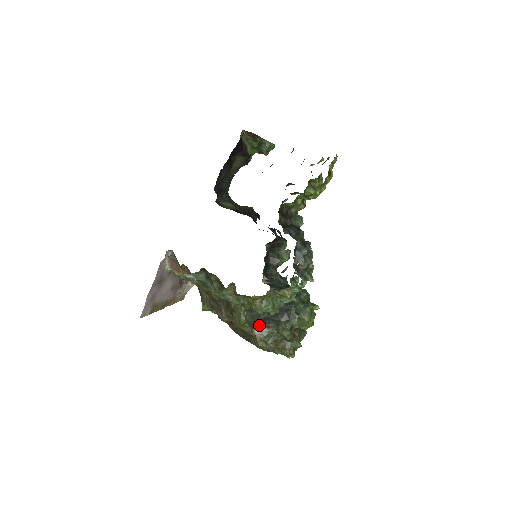
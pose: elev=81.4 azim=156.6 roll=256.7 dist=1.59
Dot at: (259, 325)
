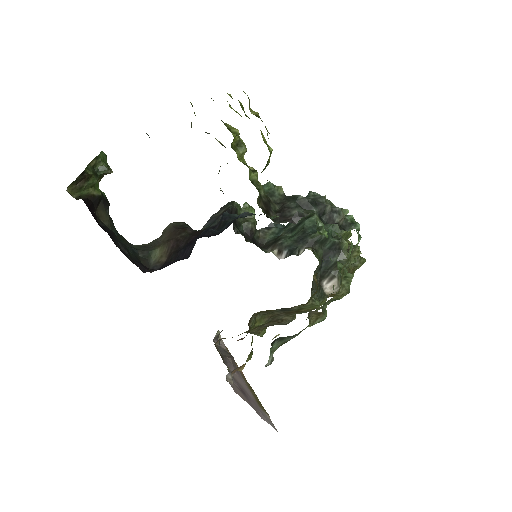
Dot at: (324, 285)
